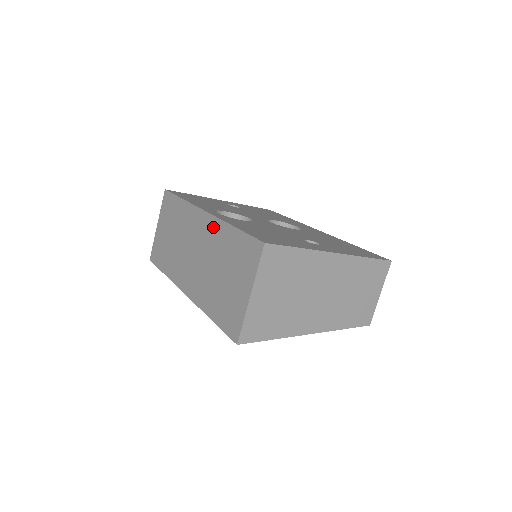
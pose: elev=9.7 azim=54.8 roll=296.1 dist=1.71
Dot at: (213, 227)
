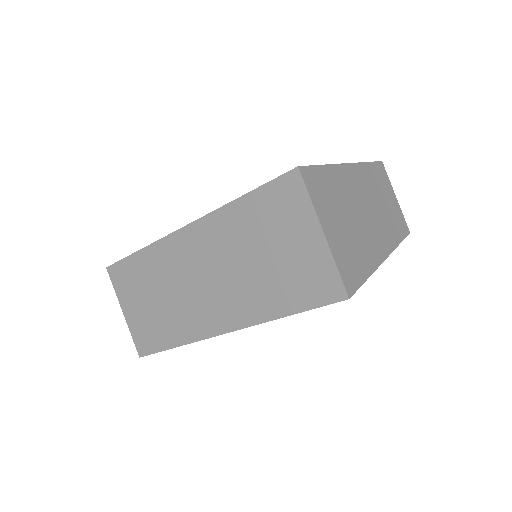
Dot at: (210, 228)
